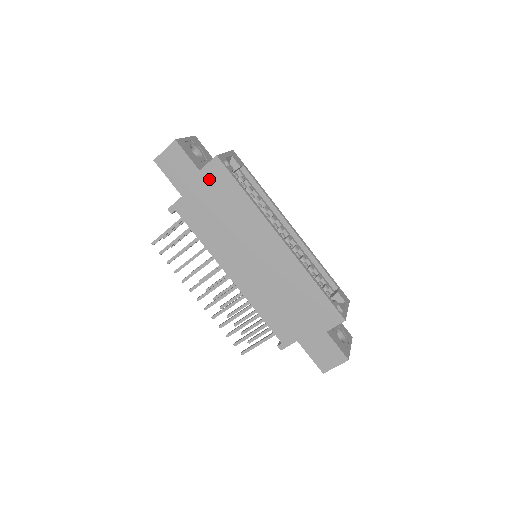
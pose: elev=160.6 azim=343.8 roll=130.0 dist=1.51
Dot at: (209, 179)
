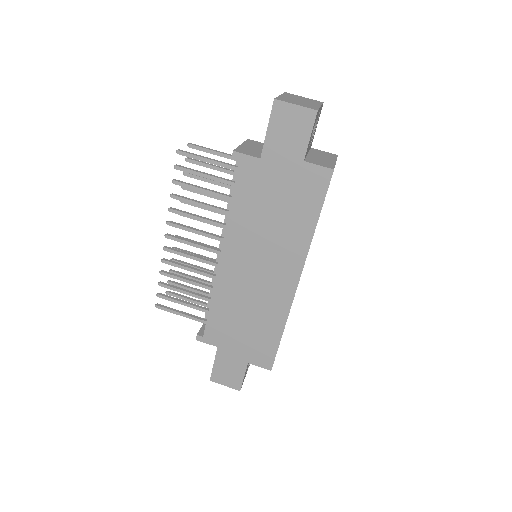
Dot at: (302, 177)
